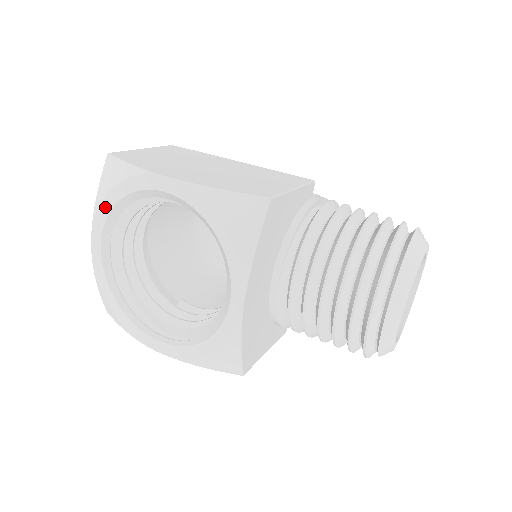
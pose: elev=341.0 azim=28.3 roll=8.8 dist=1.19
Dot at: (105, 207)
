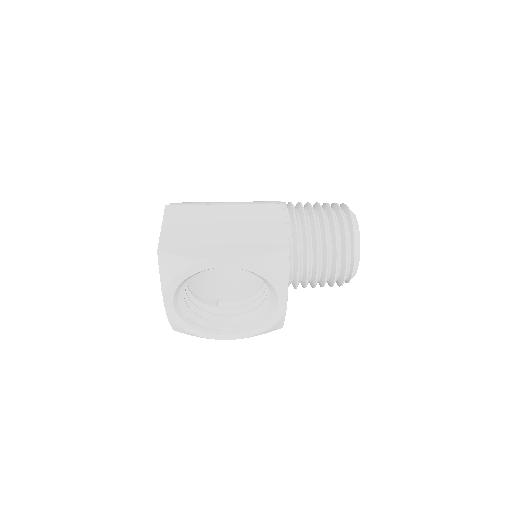
Dot at: (174, 285)
